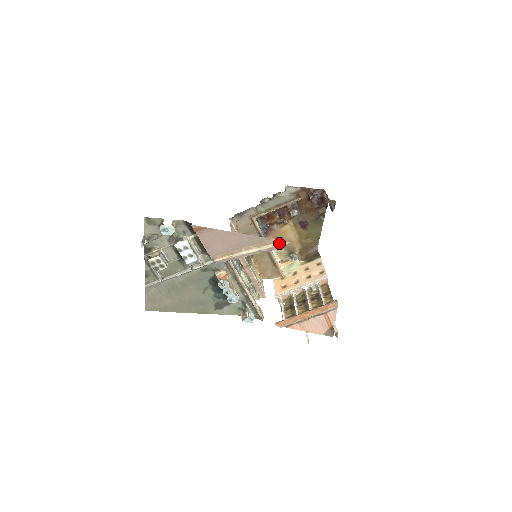
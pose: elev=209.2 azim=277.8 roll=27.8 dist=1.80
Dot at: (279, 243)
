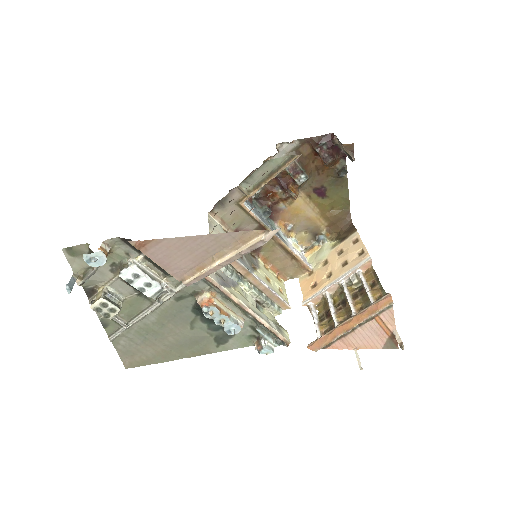
Dot at: (263, 234)
